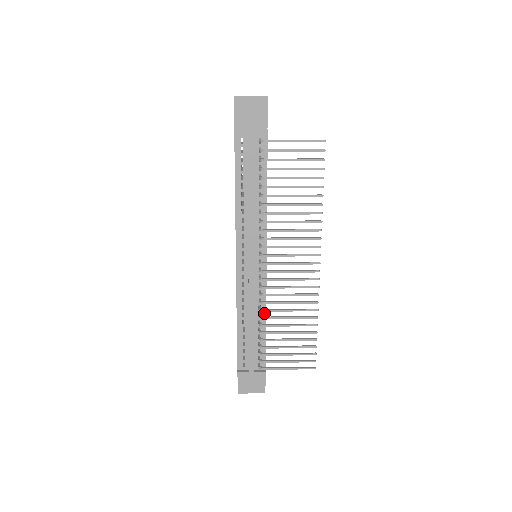
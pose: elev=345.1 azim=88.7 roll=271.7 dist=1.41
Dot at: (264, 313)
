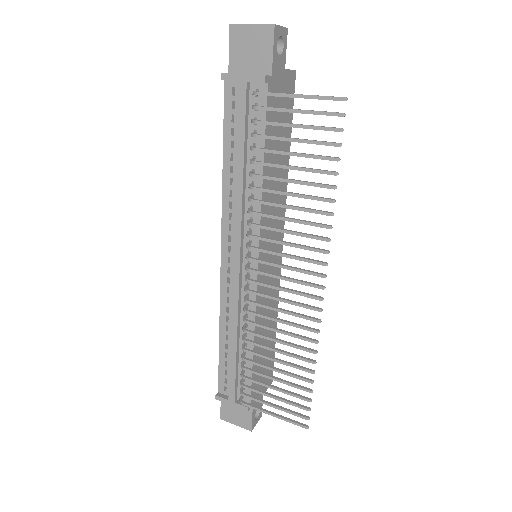
Dot at: occluded
